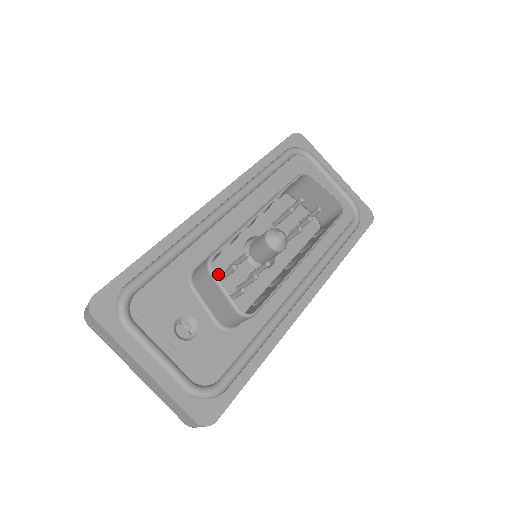
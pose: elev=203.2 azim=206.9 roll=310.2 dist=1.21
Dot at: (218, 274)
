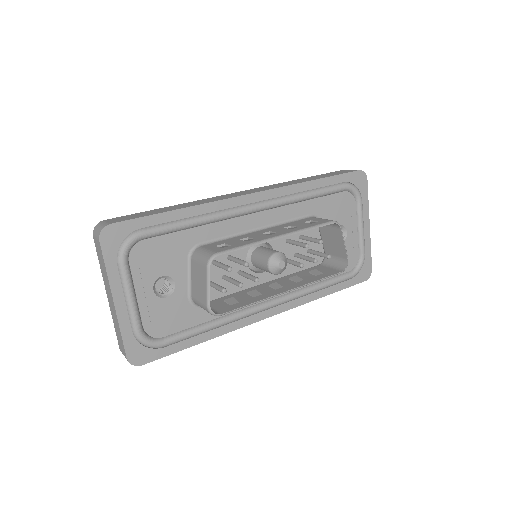
Dot at: (216, 257)
